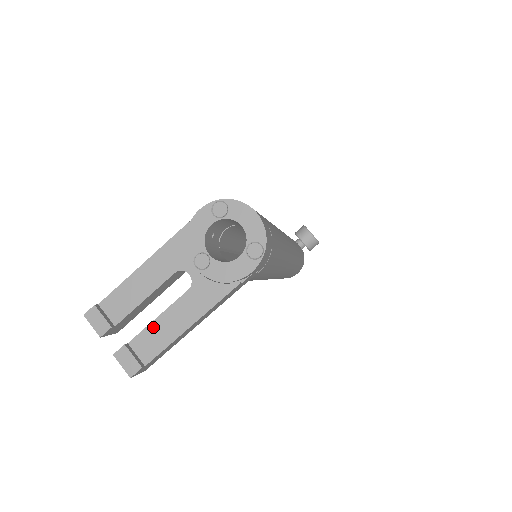
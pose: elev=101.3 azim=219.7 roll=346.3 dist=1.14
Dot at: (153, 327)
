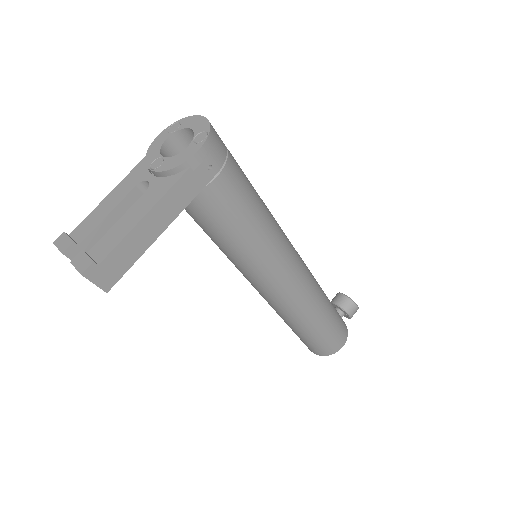
Dot at: (111, 231)
